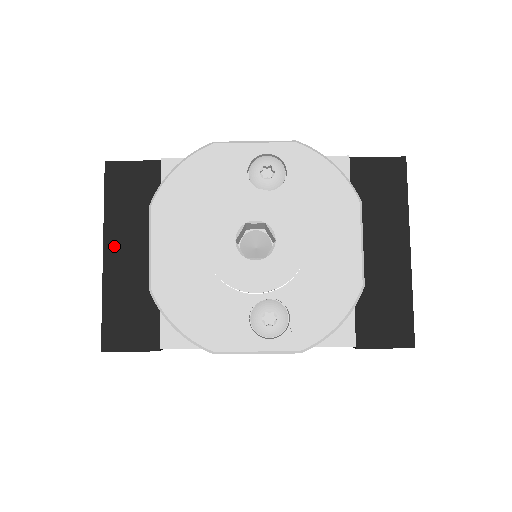
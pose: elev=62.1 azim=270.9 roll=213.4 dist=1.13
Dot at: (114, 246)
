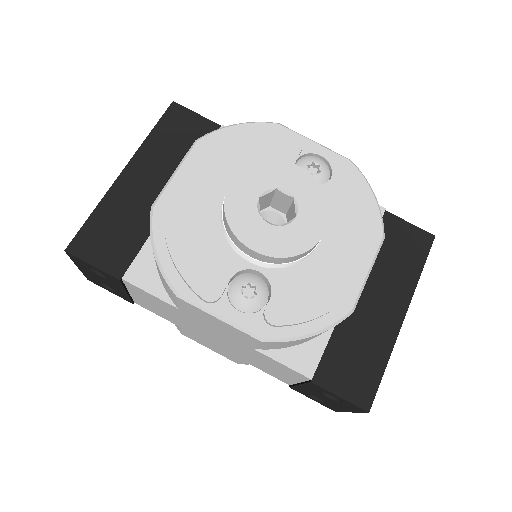
Dot at: (137, 169)
